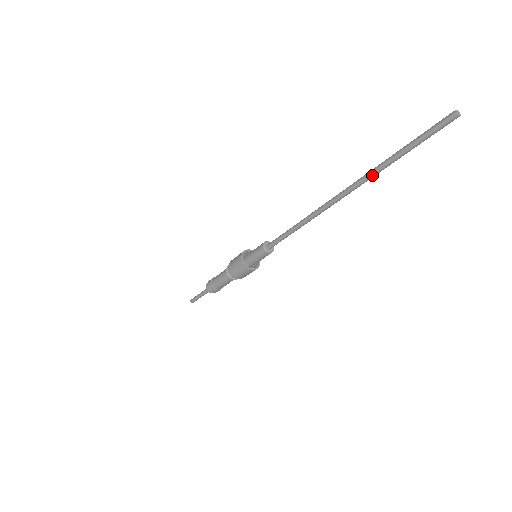
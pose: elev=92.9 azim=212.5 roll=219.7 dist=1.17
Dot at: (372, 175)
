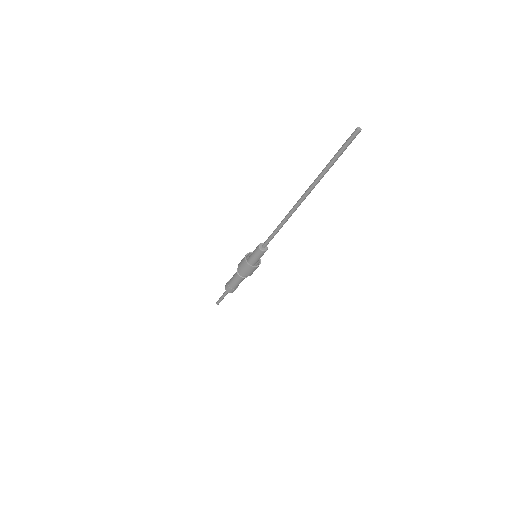
Dot at: (317, 178)
